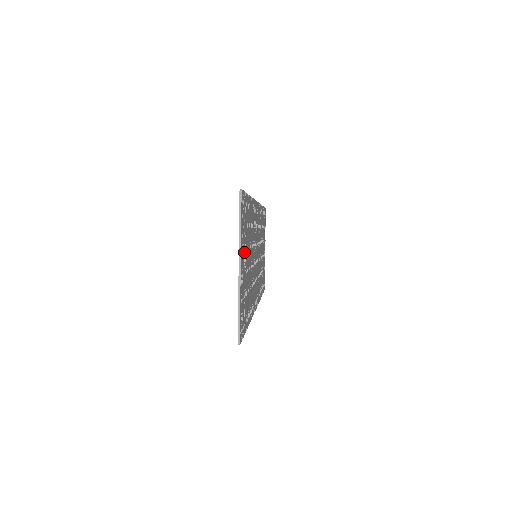
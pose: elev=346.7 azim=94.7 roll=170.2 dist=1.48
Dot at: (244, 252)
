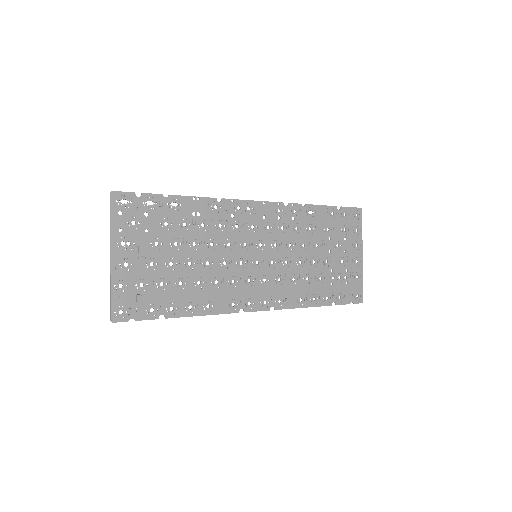
Dot at: (139, 245)
